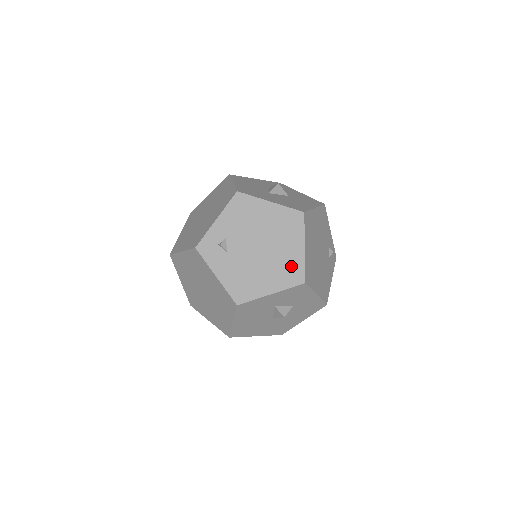
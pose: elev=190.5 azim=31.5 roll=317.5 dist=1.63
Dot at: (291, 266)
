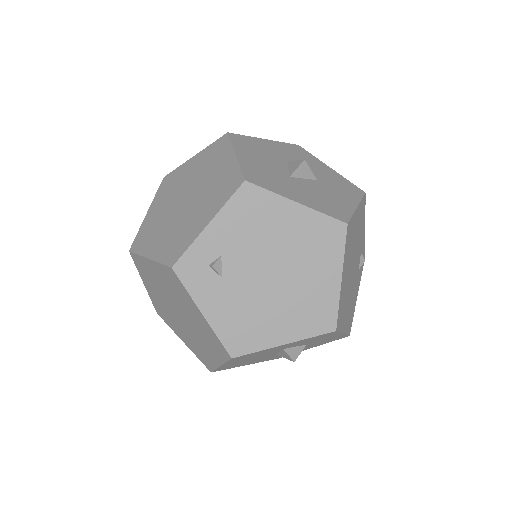
Dot at: (318, 305)
